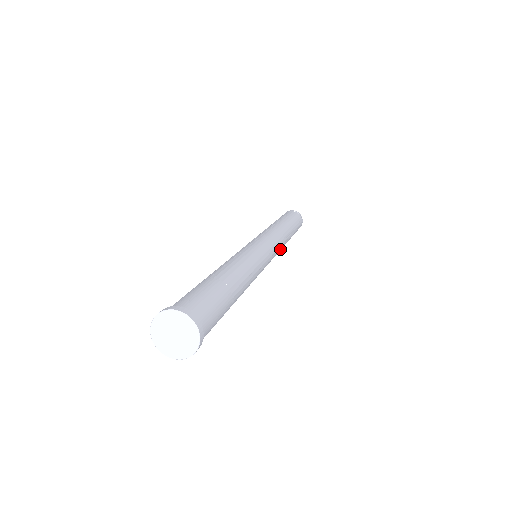
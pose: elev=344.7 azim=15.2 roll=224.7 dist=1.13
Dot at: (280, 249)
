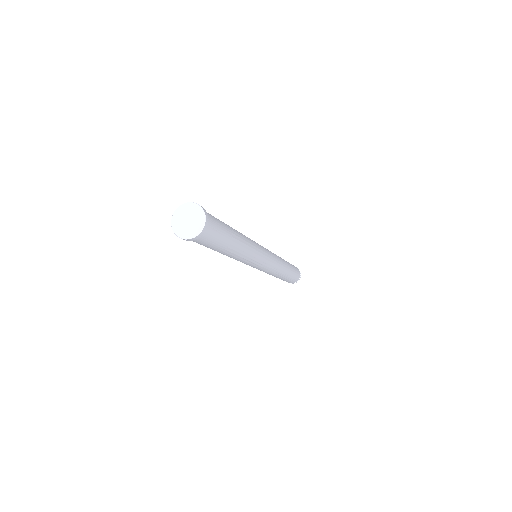
Dot at: (271, 272)
